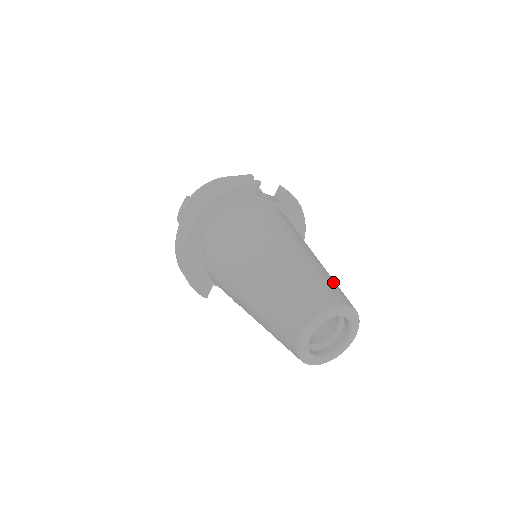
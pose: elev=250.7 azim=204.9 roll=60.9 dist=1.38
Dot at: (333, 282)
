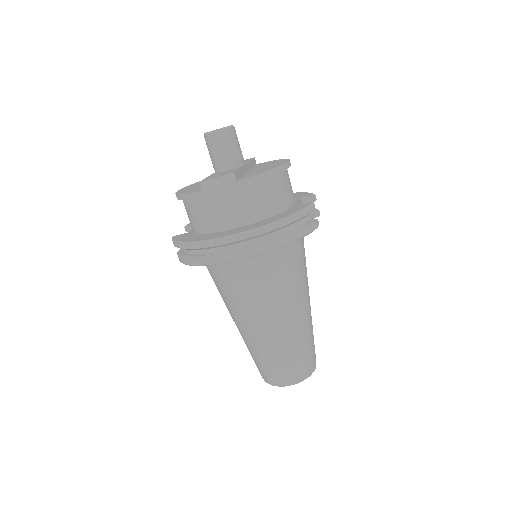
Dot at: occluded
